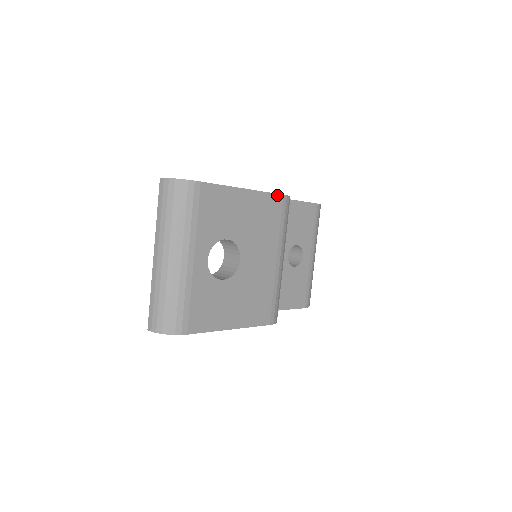
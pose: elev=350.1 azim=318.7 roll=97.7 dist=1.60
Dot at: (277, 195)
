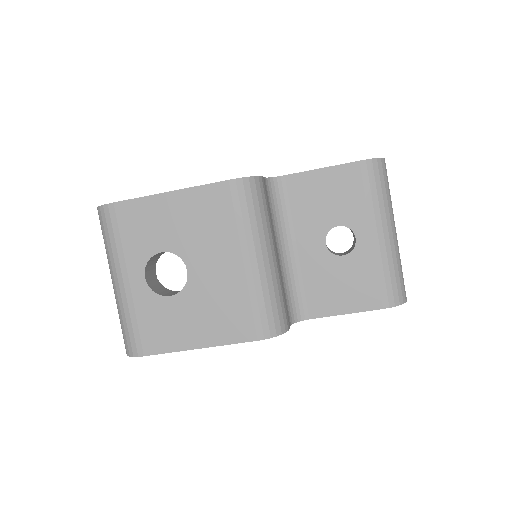
Dot at: (219, 183)
